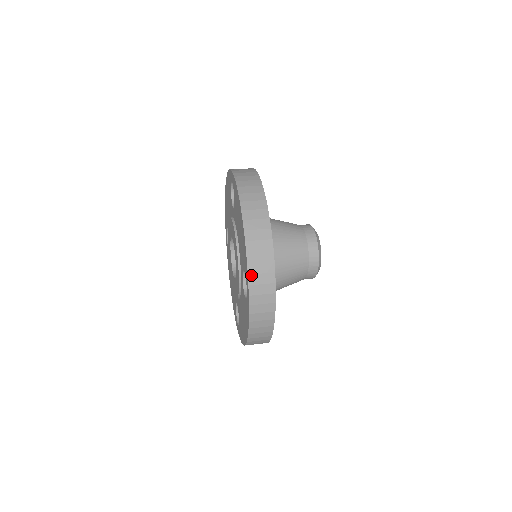
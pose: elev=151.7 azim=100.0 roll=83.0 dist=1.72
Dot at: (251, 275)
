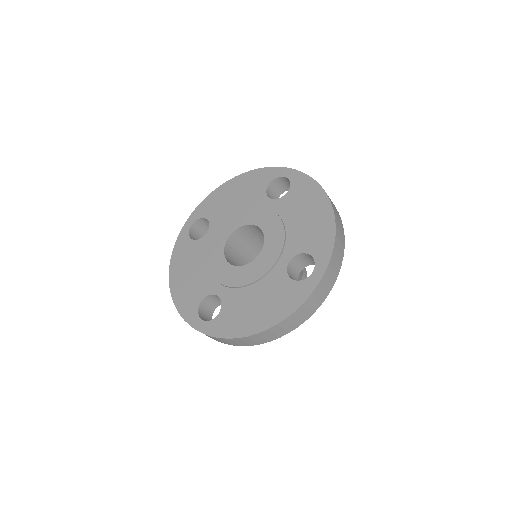
Dot at: (276, 168)
